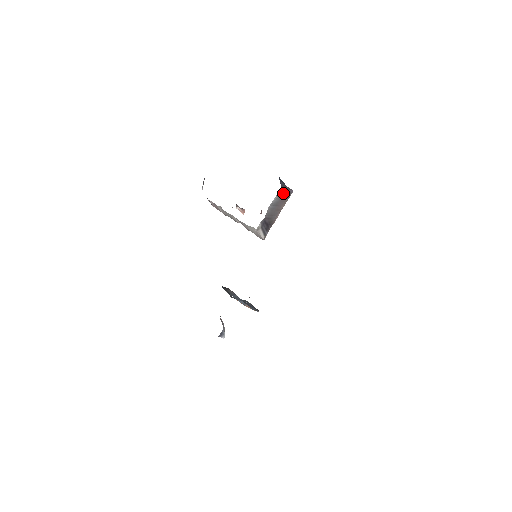
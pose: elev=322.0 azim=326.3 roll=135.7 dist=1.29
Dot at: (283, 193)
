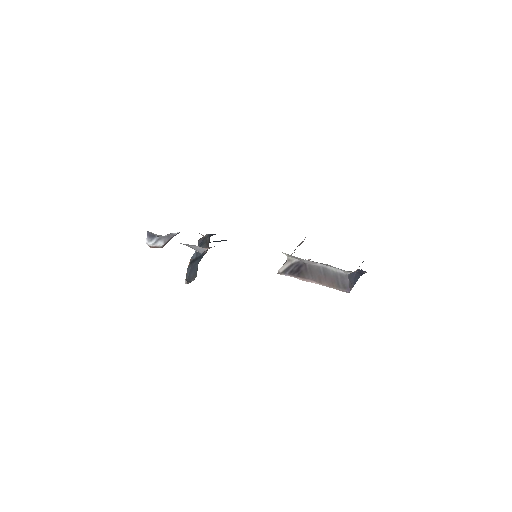
Dot at: (343, 278)
